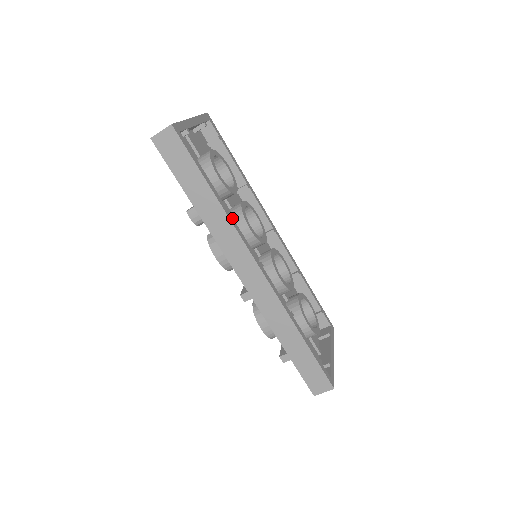
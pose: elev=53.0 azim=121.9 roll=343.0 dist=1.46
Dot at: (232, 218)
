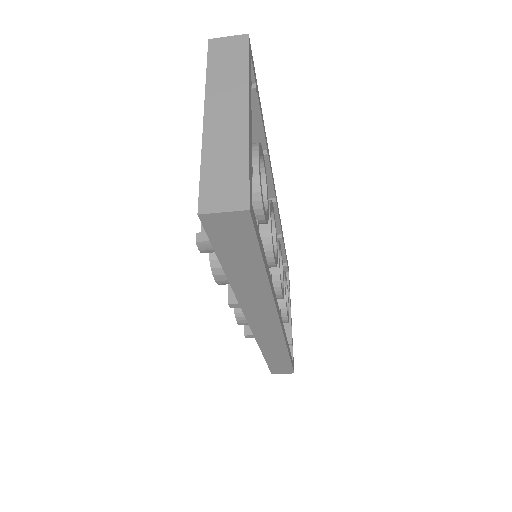
Dot at: occluded
